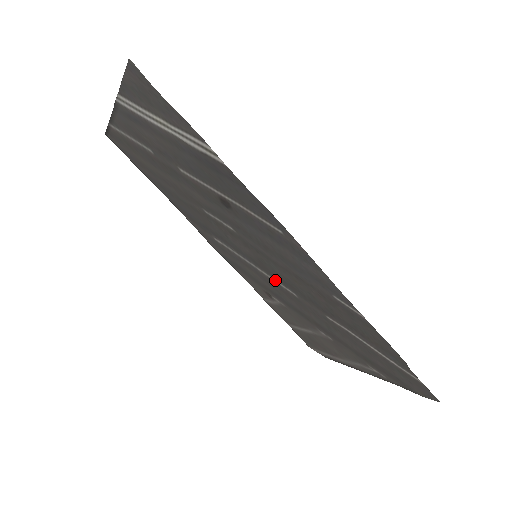
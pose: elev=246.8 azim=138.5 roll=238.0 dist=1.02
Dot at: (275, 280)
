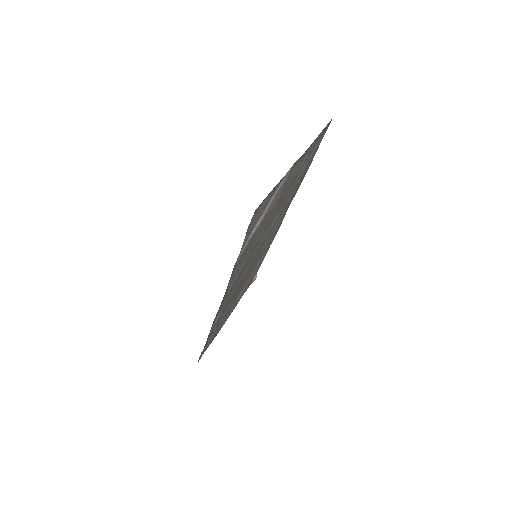
Dot at: occluded
